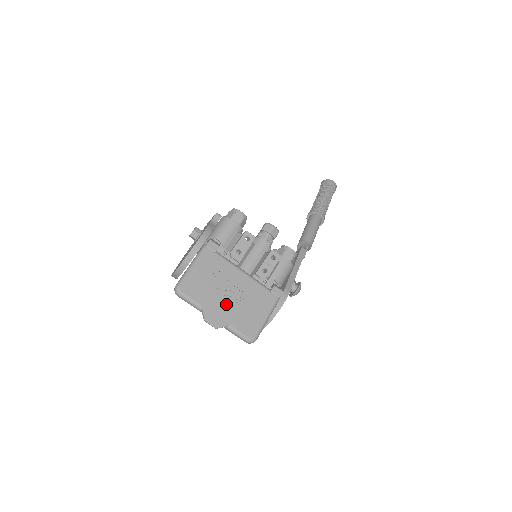
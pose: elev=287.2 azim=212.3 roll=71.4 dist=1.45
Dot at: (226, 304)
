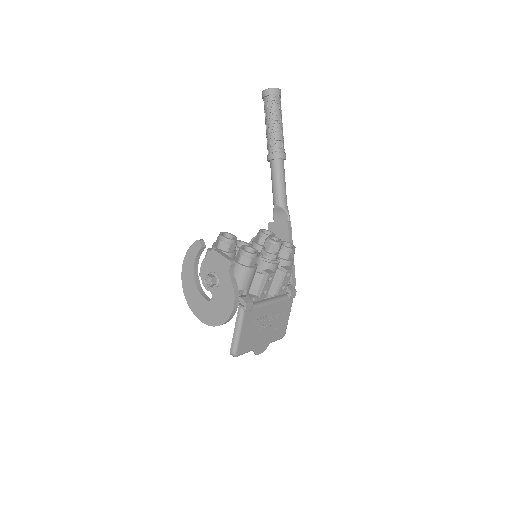
Dot at: (266, 333)
